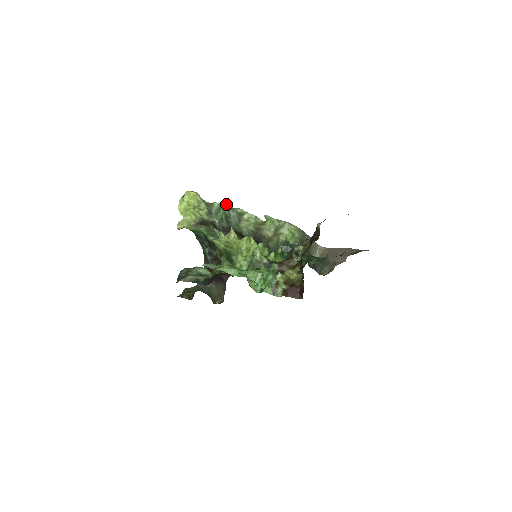
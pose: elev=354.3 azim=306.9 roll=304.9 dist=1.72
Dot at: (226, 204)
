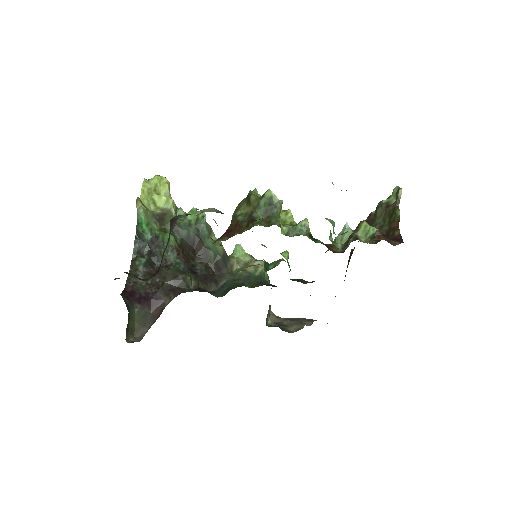
Dot at: occluded
